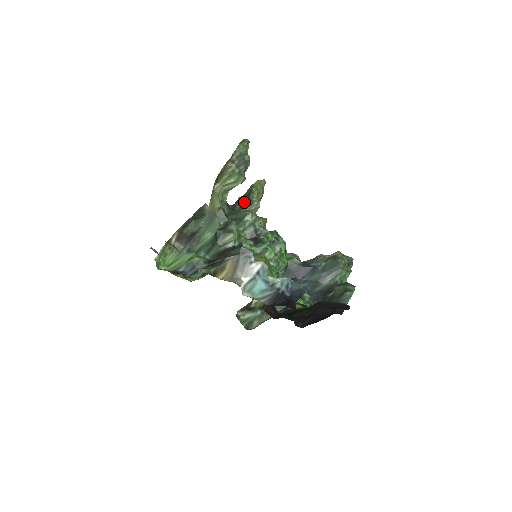
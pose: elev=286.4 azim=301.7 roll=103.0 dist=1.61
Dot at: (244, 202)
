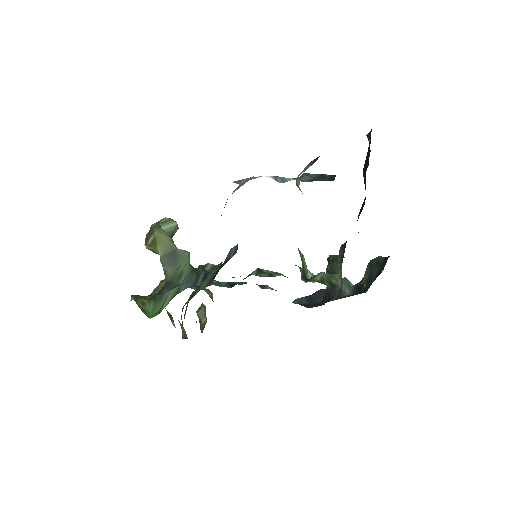
Dot at: (192, 296)
